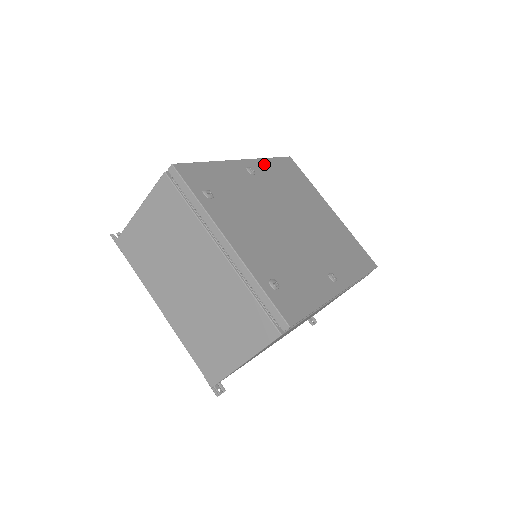
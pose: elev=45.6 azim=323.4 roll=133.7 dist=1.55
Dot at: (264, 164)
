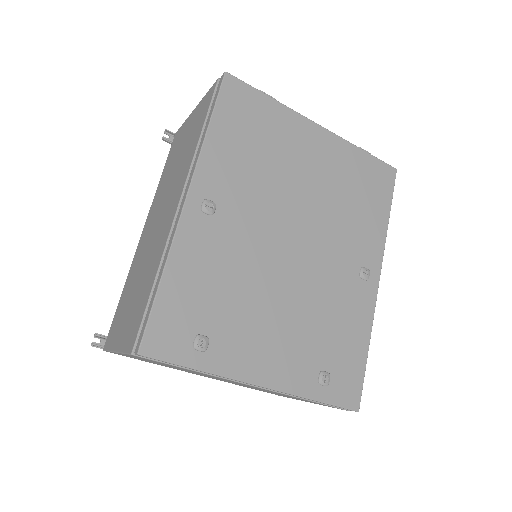
Dot at: (211, 158)
